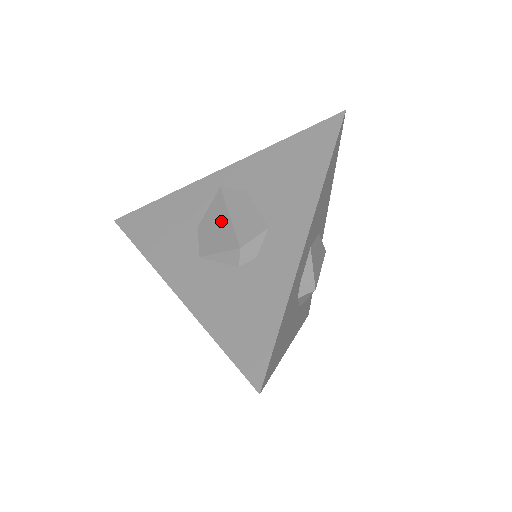
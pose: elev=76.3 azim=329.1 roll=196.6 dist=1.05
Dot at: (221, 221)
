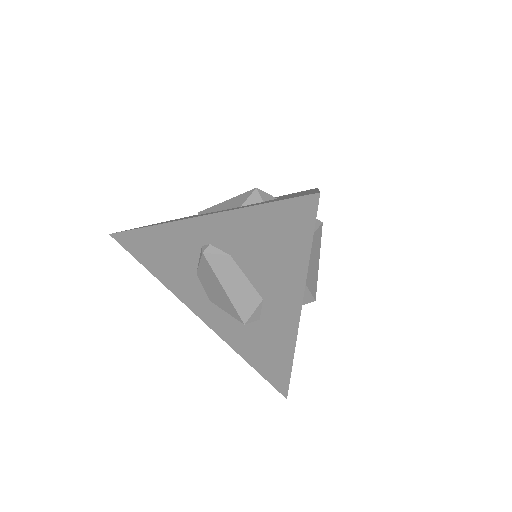
Dot at: (218, 288)
